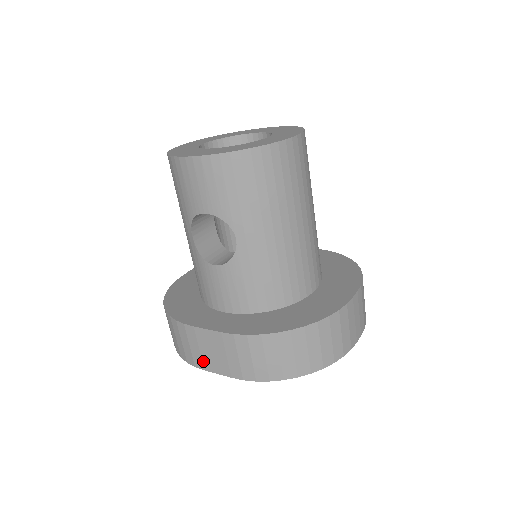
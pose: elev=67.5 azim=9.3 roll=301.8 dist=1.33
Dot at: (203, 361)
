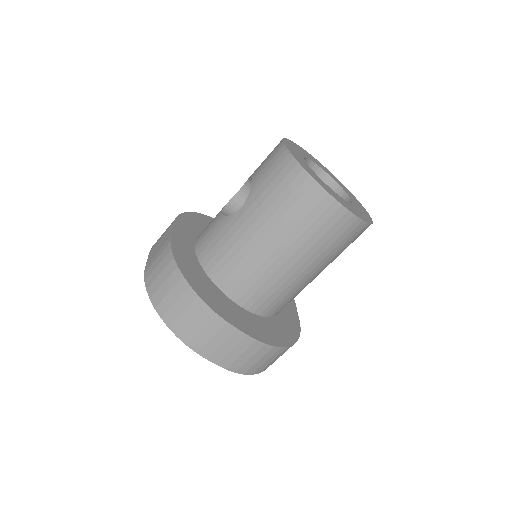
Dot at: (155, 246)
